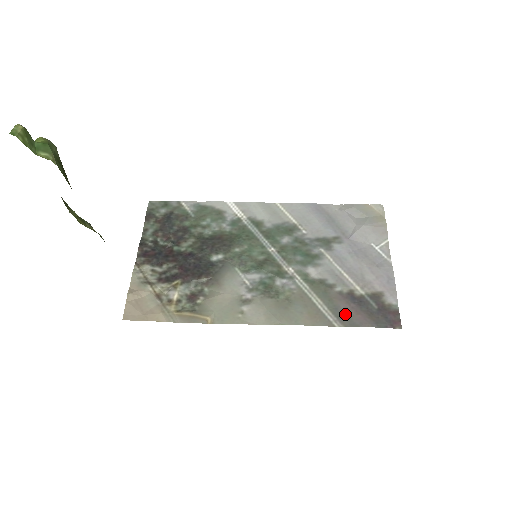
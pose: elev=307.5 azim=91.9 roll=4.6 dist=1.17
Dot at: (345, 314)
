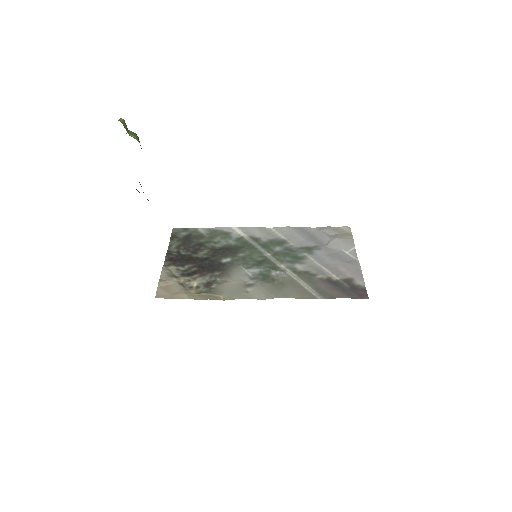
Dot at: (325, 291)
